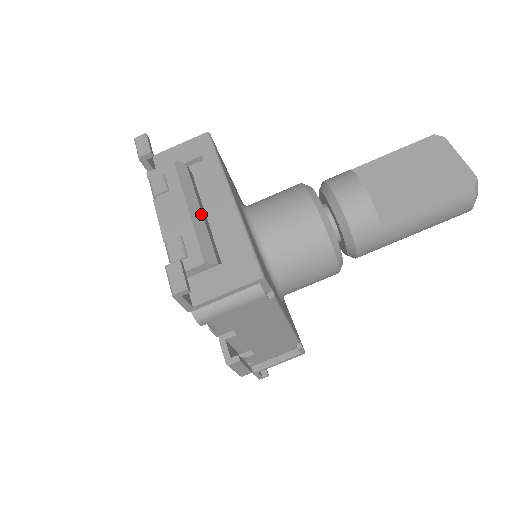
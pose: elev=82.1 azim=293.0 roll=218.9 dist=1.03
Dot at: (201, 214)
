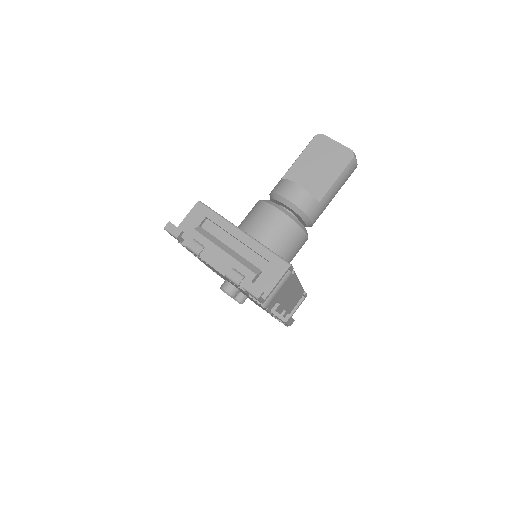
Dot at: (232, 250)
